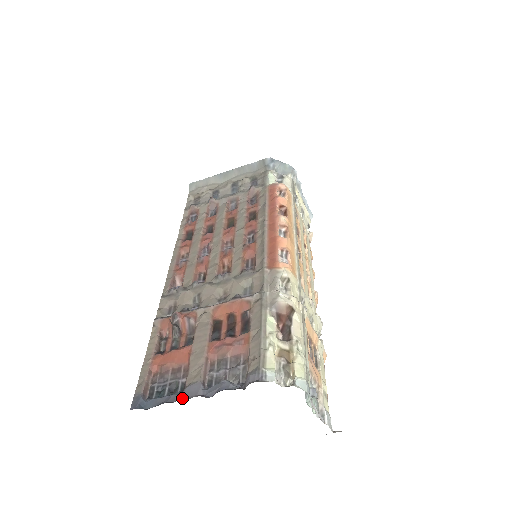
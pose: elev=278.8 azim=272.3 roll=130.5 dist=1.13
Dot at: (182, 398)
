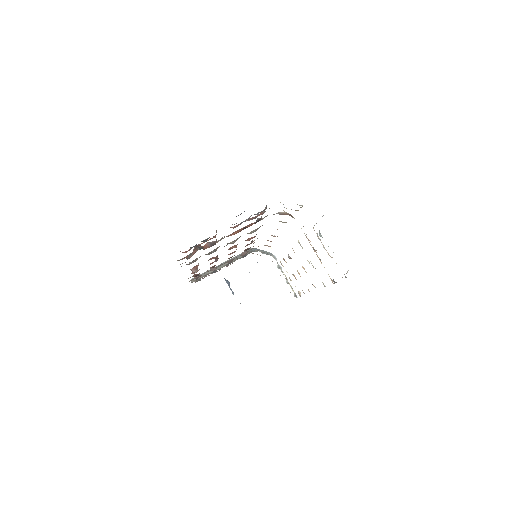
Dot at: occluded
